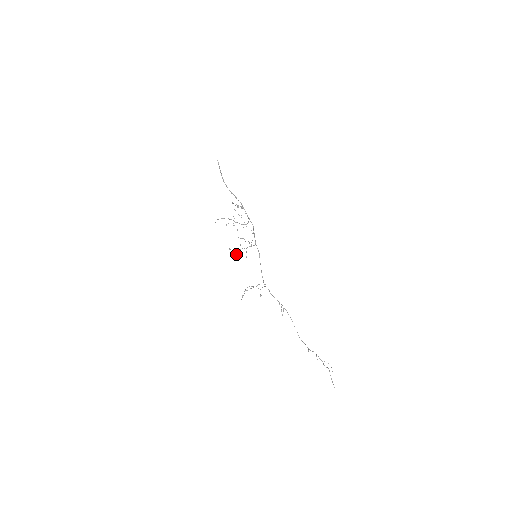
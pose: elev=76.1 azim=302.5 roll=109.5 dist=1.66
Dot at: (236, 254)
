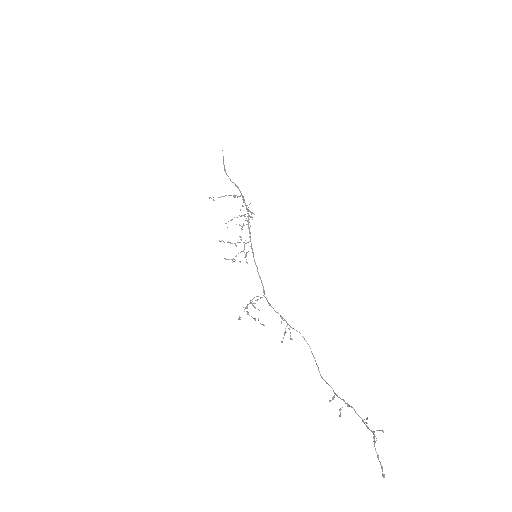
Dot at: occluded
